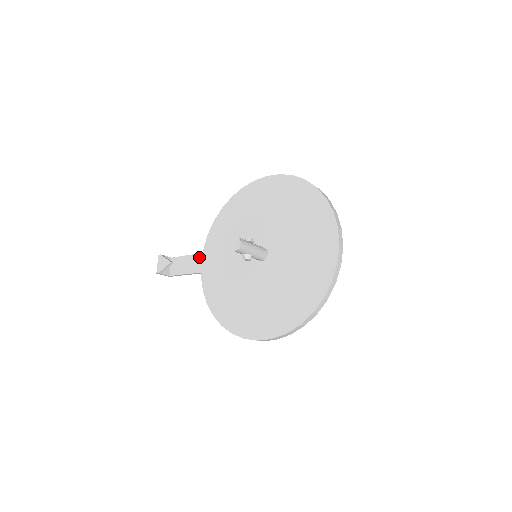
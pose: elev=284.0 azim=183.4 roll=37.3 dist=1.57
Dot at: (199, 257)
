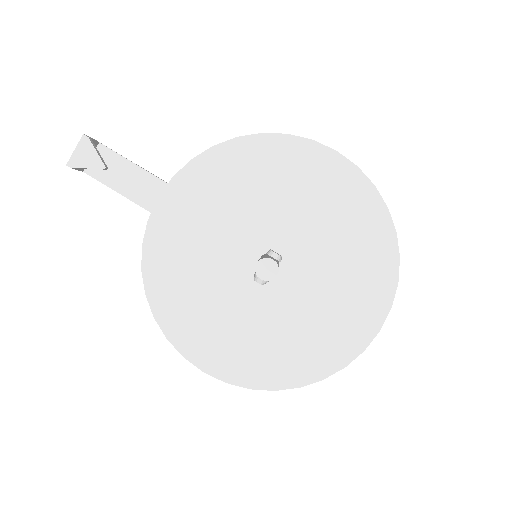
Dot at: (156, 184)
